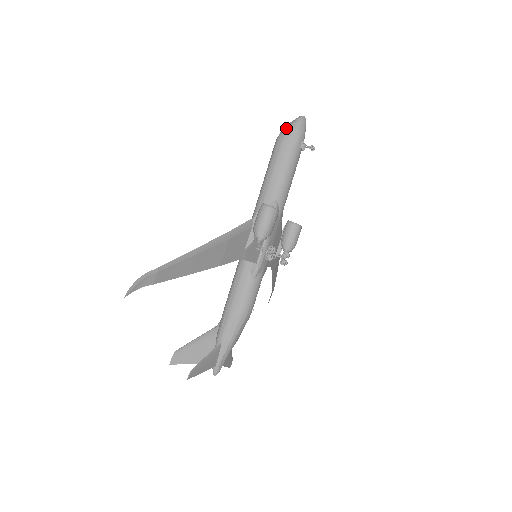
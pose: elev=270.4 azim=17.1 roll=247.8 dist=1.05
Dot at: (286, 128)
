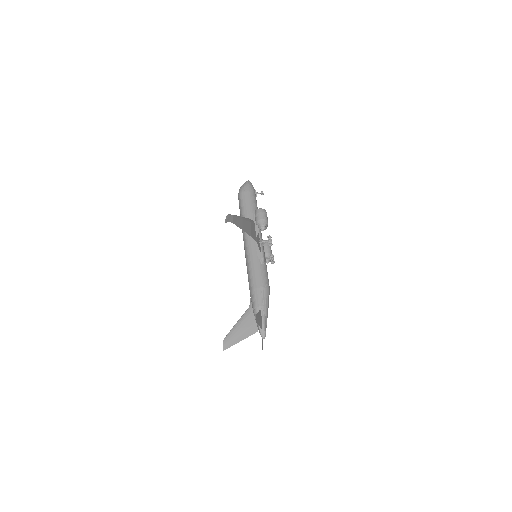
Dot at: (242, 186)
